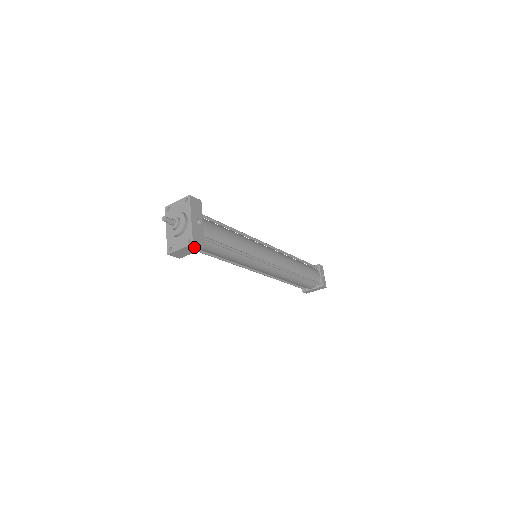
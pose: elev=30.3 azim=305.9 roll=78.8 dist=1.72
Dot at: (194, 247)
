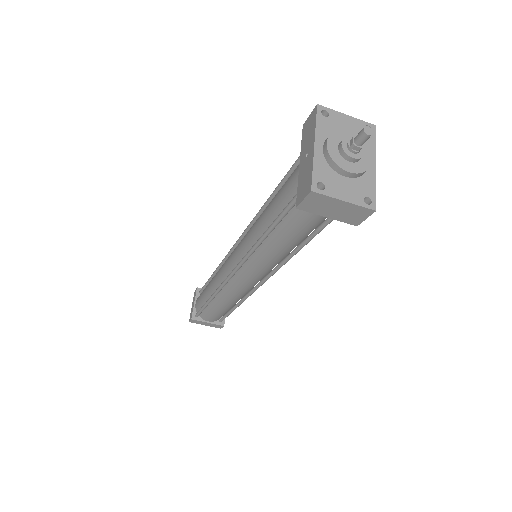
Dot at: (358, 214)
